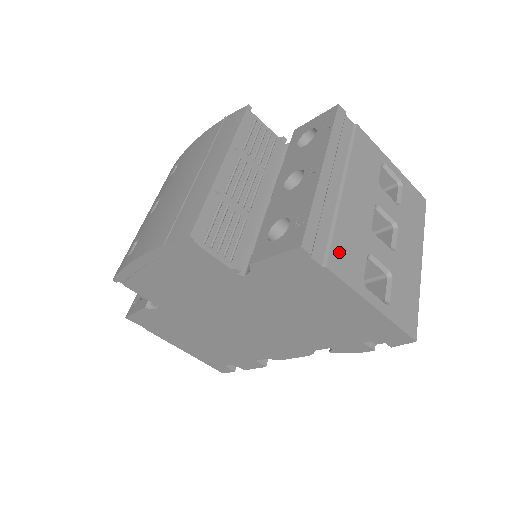
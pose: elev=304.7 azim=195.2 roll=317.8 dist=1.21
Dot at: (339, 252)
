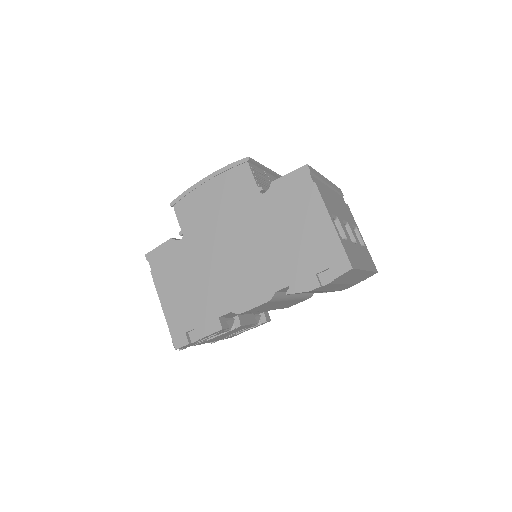
Dot at: (323, 193)
